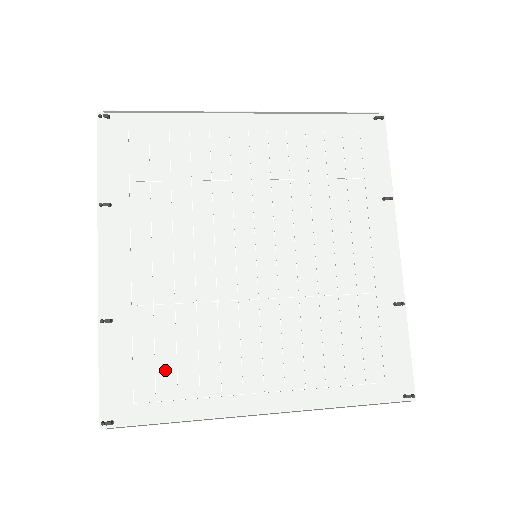
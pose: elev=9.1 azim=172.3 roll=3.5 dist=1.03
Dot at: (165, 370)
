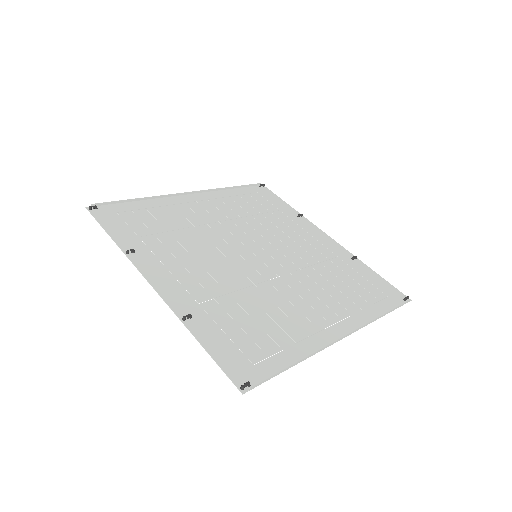
Dot at: (257, 335)
